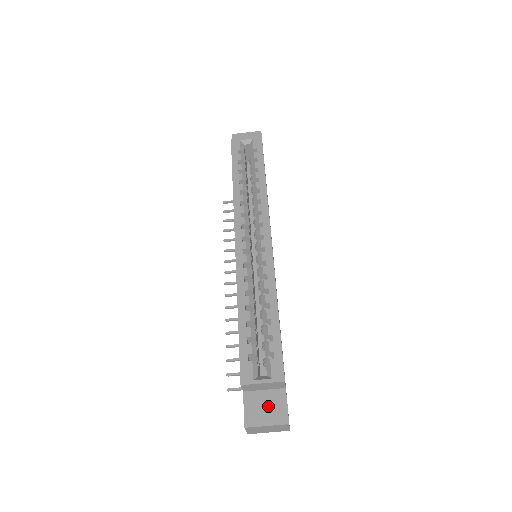
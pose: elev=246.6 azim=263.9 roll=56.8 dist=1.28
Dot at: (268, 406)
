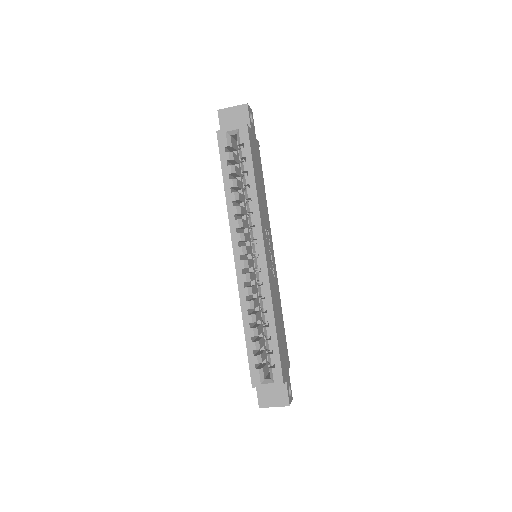
Dot at: (274, 394)
